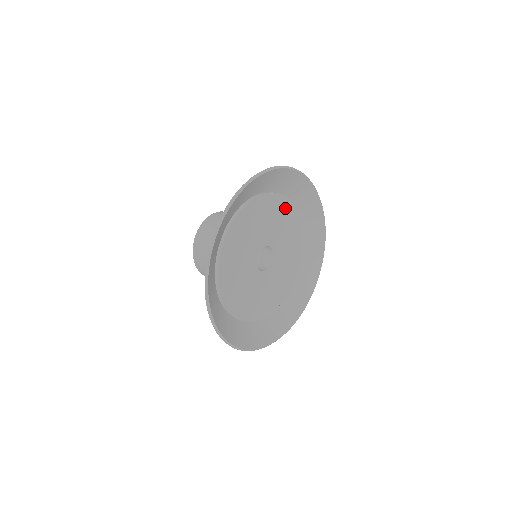
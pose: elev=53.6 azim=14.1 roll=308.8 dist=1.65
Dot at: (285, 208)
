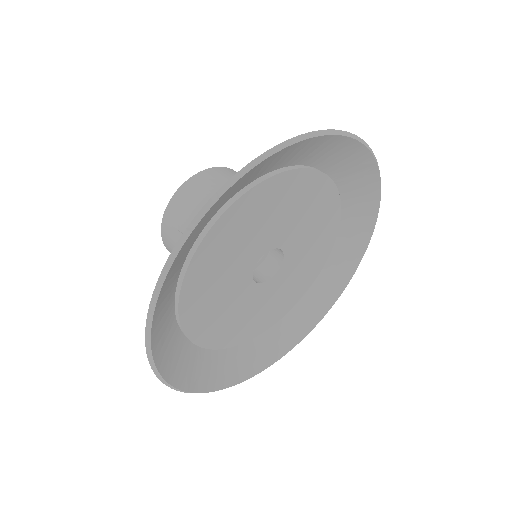
Dot at: (322, 254)
